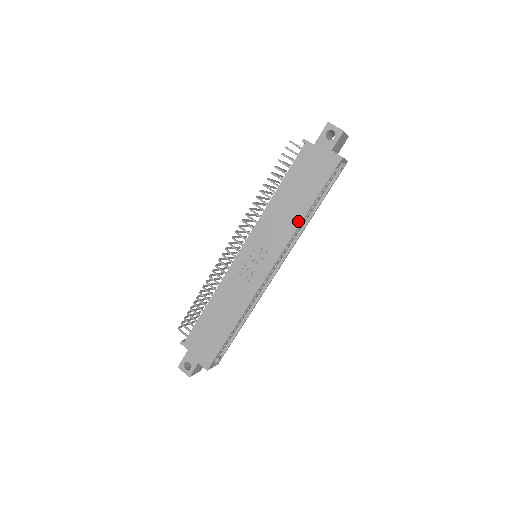
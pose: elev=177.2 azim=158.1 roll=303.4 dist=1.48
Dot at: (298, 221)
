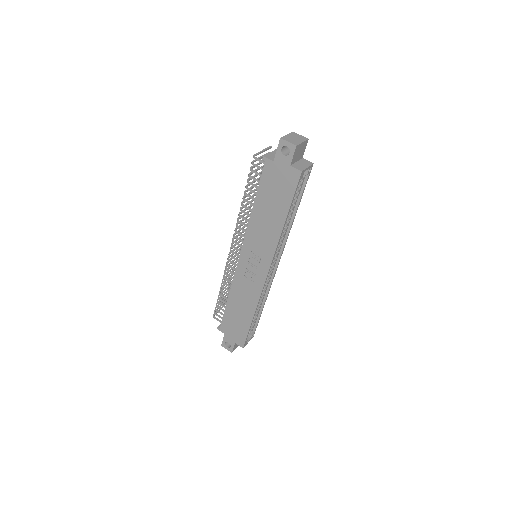
Dot at: (278, 231)
